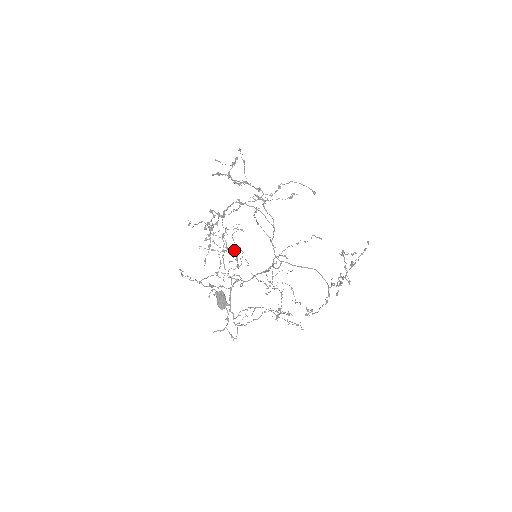
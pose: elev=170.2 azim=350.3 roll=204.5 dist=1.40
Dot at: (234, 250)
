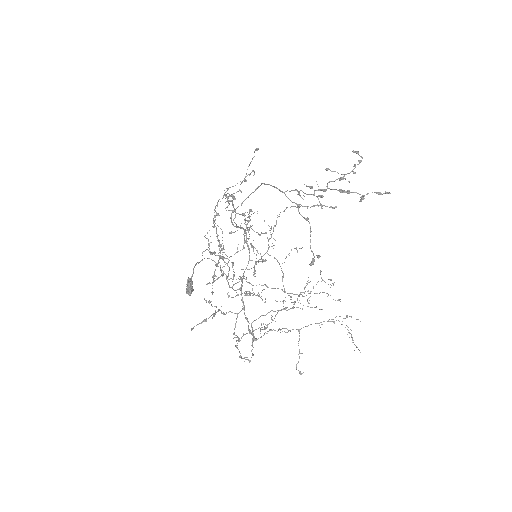
Dot at: (283, 300)
